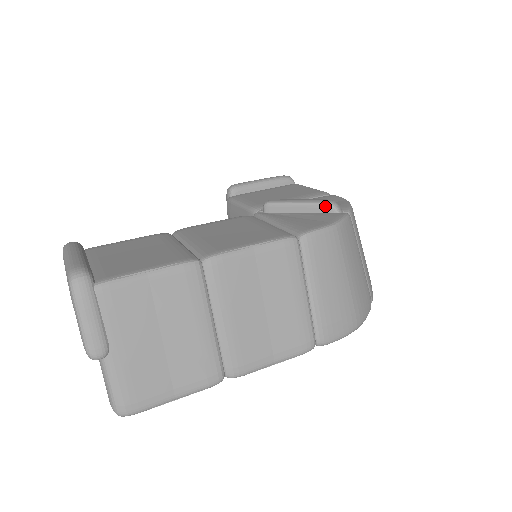
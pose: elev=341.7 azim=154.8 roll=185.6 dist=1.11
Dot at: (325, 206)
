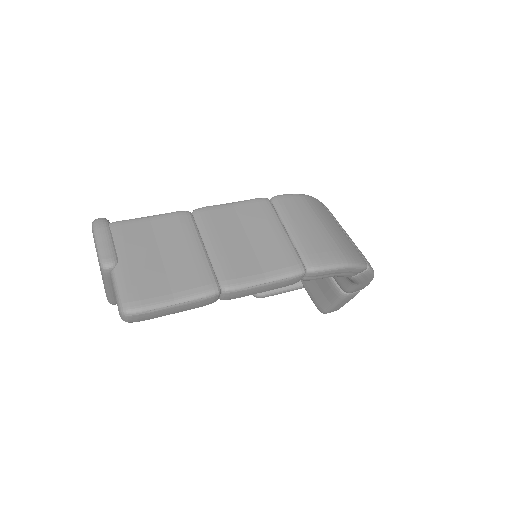
Dot at: occluded
